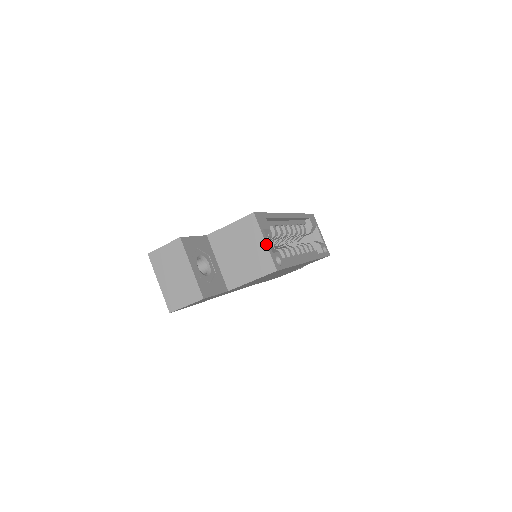
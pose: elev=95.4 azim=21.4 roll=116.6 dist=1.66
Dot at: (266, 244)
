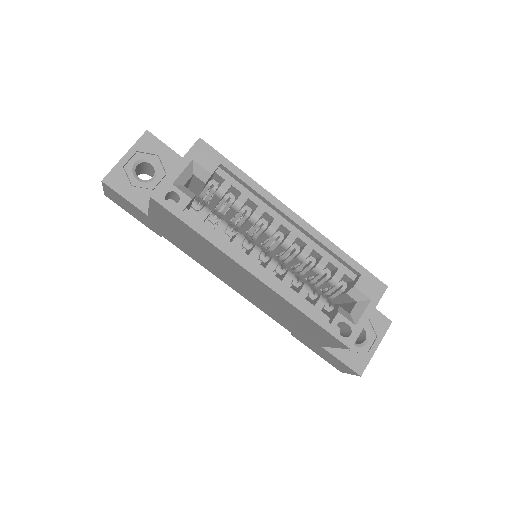
Dot at: (173, 169)
